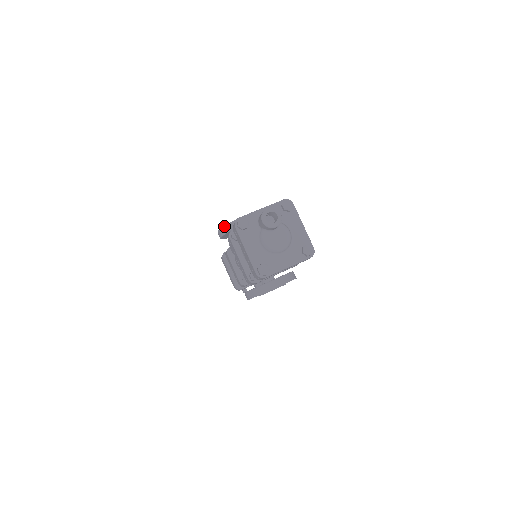
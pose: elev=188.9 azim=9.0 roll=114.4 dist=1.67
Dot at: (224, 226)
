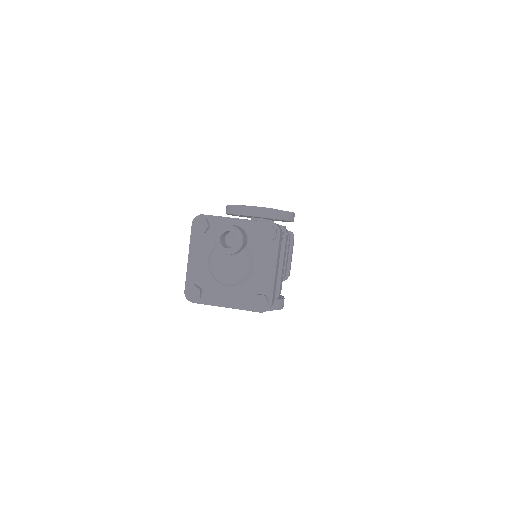
Dot at: (230, 205)
